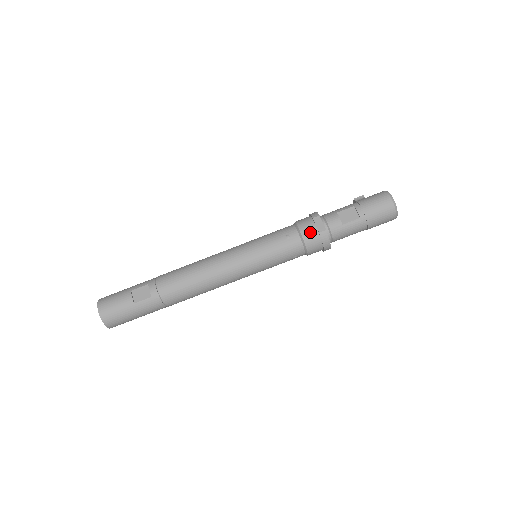
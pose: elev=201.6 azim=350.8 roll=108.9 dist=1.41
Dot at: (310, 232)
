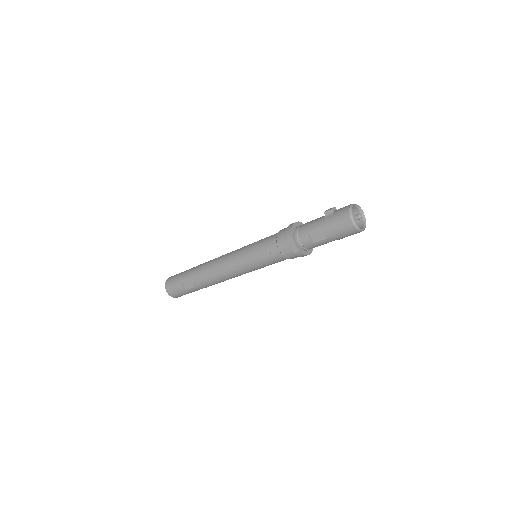
Dot at: (287, 251)
